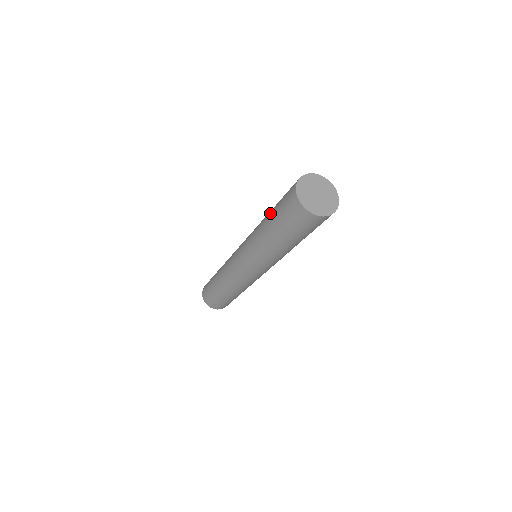
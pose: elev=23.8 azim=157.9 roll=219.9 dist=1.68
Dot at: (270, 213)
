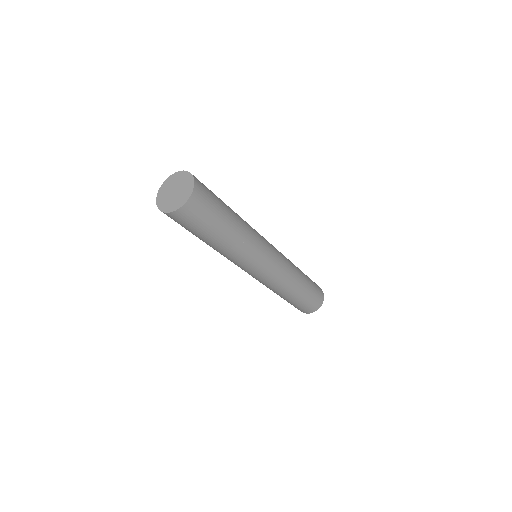
Dot at: occluded
